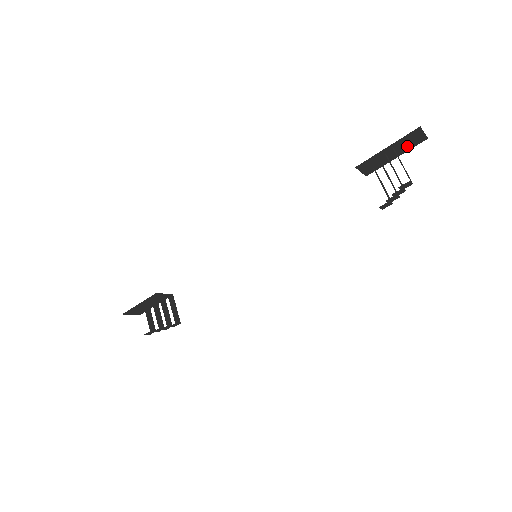
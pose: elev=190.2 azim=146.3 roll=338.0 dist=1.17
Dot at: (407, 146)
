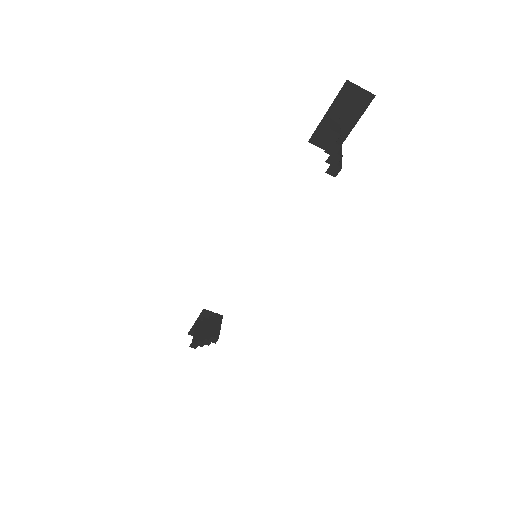
Dot at: (355, 109)
